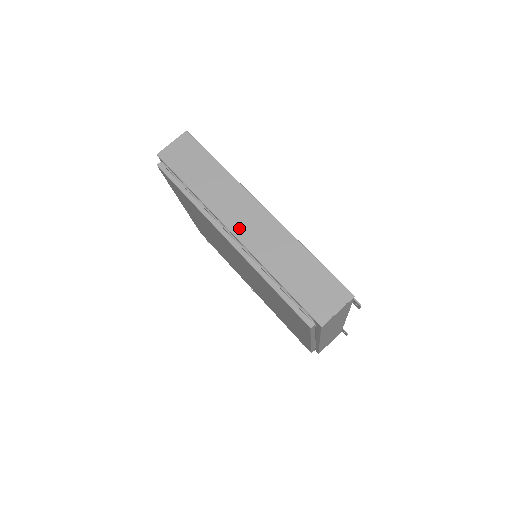
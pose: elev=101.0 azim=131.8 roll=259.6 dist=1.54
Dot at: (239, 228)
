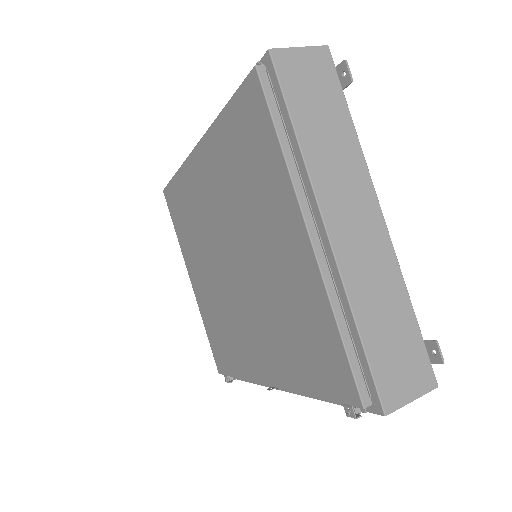
Dot at: occluded
